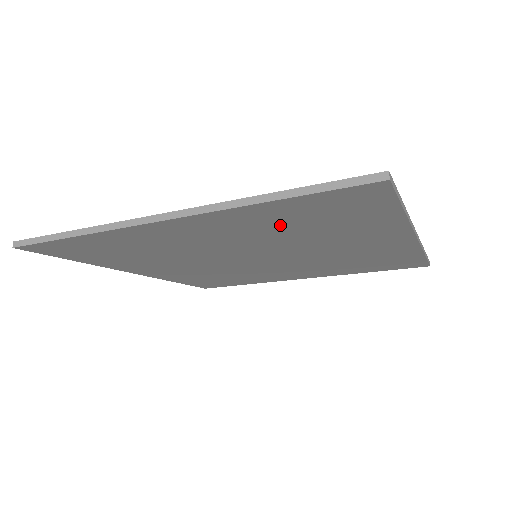
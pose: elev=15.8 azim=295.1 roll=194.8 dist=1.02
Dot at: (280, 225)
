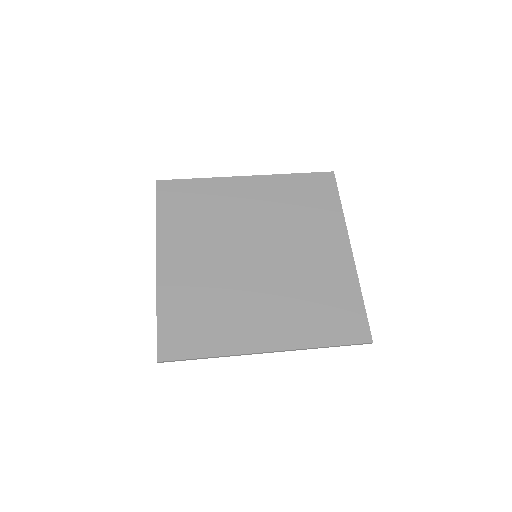
Dot at: (307, 313)
